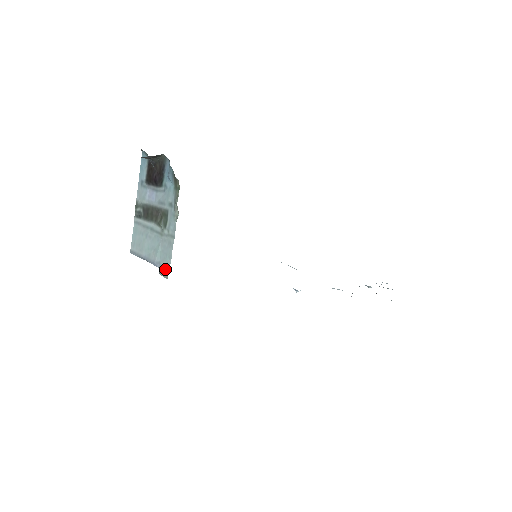
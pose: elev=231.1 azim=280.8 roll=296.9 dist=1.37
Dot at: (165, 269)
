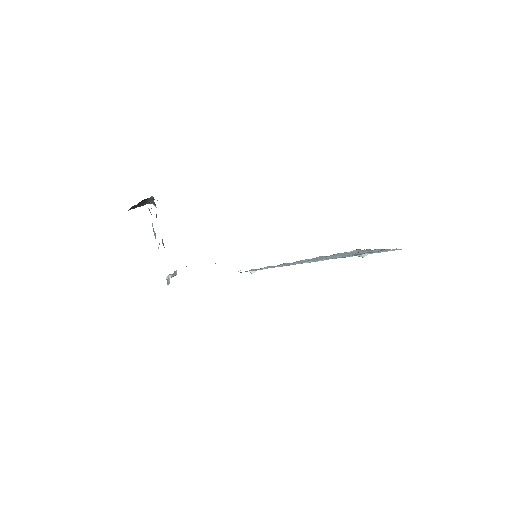
Dot at: occluded
